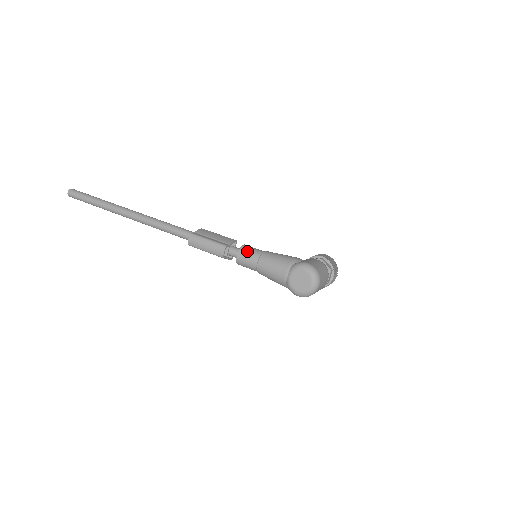
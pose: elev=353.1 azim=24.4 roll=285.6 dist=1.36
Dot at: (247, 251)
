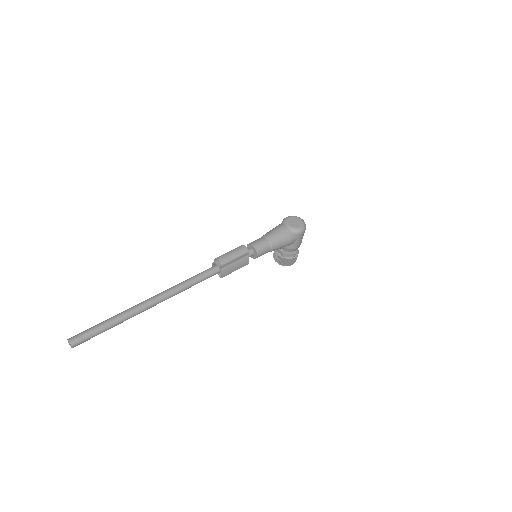
Dot at: (254, 241)
